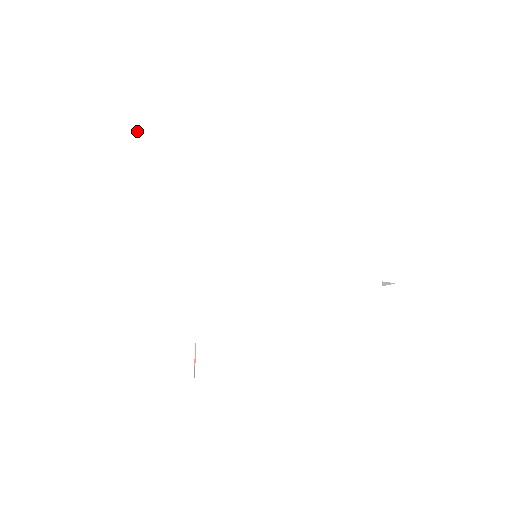
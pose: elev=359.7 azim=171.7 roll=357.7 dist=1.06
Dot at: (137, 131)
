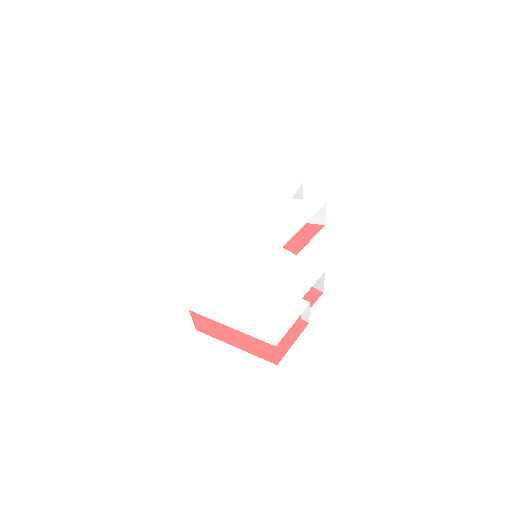
Dot at: (252, 177)
